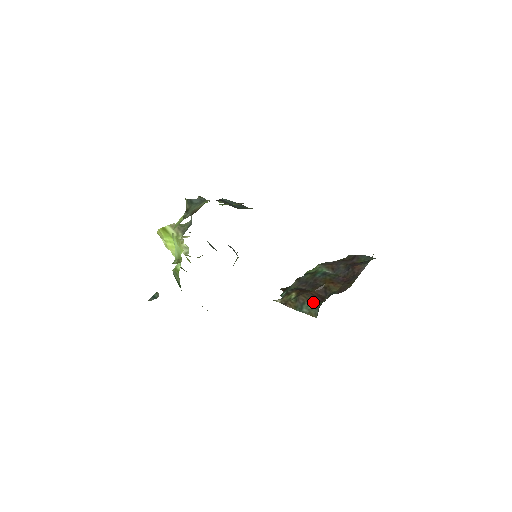
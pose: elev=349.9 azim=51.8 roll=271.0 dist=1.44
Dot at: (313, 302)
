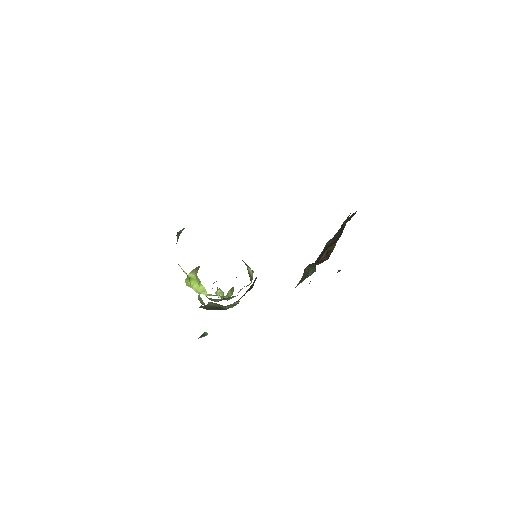
Dot at: occluded
